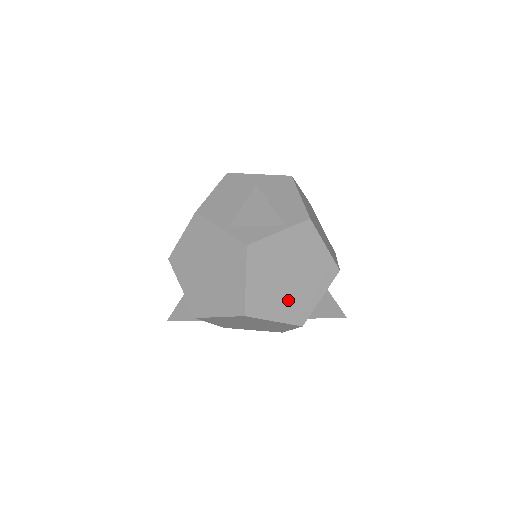
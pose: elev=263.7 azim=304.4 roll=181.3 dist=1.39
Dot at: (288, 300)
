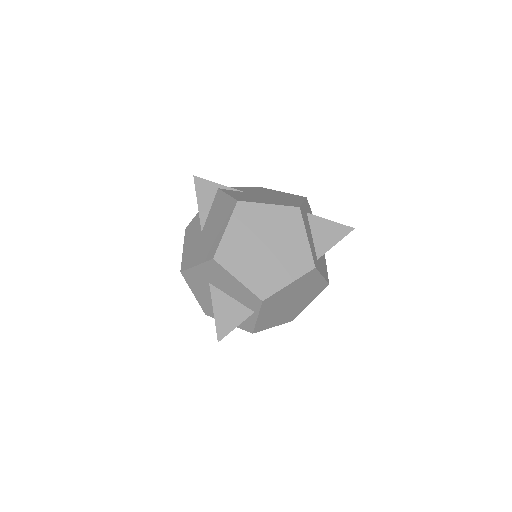
Dot at: (305, 299)
